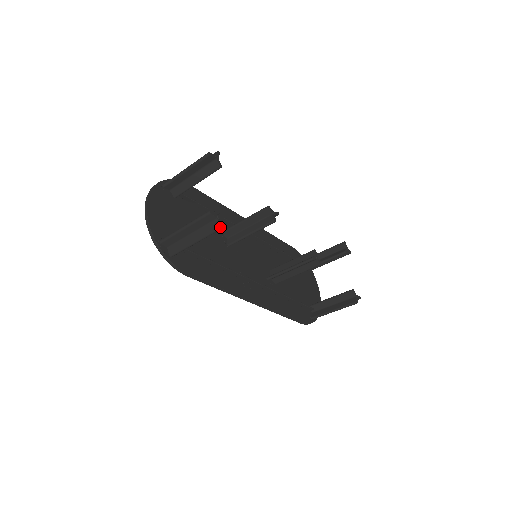
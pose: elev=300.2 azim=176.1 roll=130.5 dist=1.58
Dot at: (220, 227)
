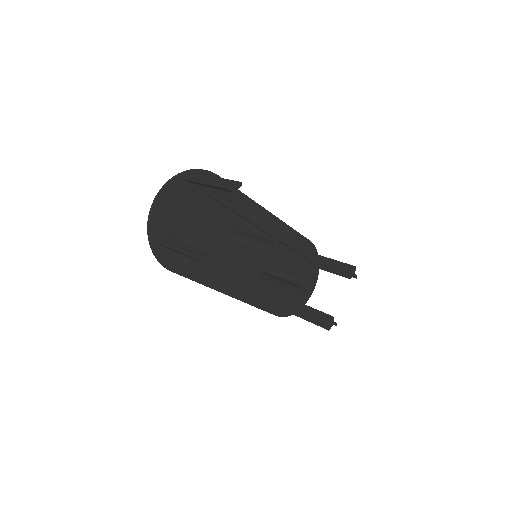
Dot at: (200, 271)
